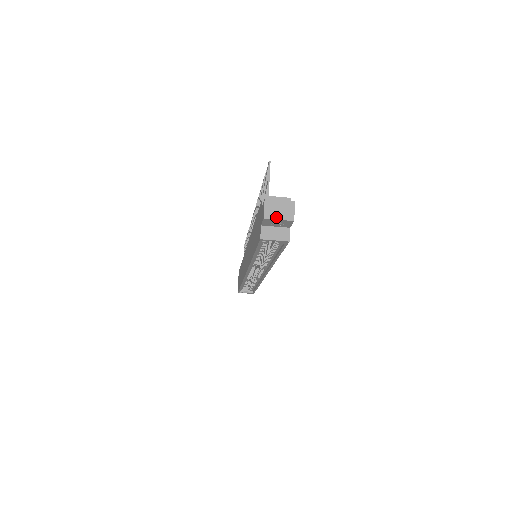
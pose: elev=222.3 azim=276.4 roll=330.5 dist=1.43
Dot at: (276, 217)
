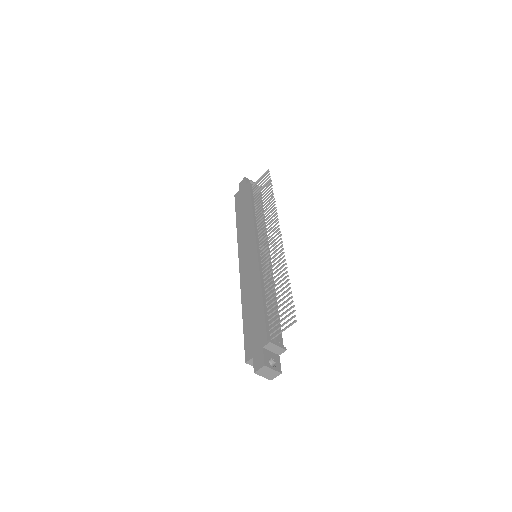
Dot at: (262, 375)
